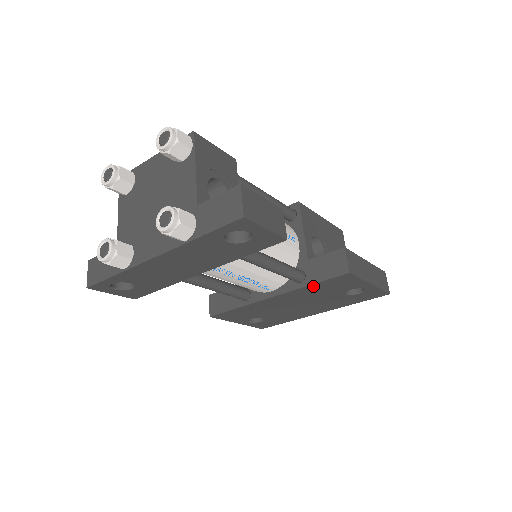
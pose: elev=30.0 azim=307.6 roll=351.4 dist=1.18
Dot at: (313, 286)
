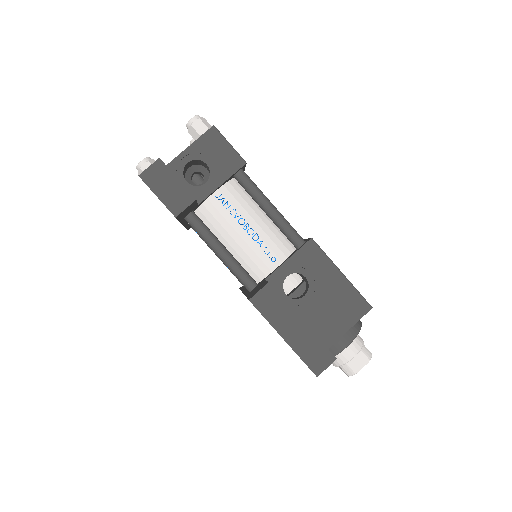
Dot at: occluded
